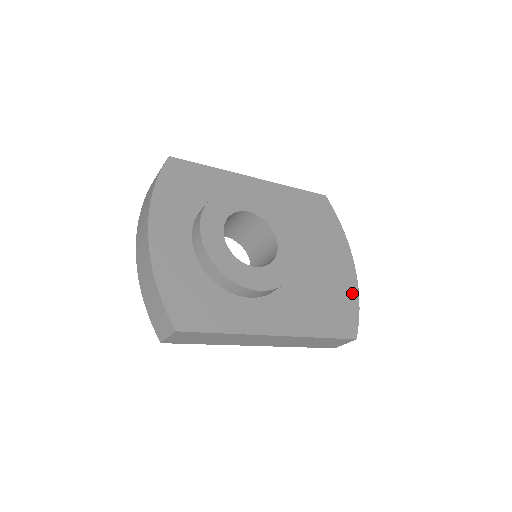
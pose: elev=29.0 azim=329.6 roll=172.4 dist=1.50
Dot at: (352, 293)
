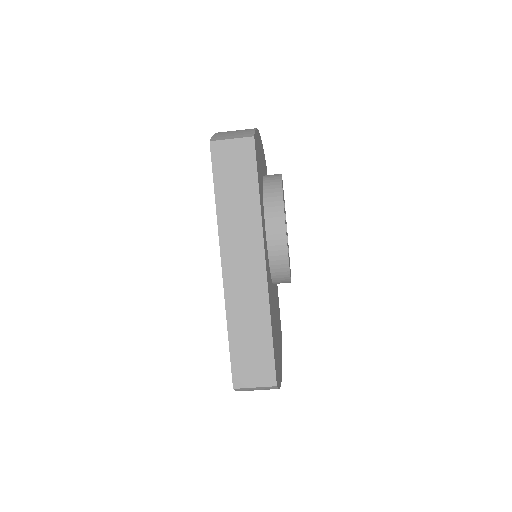
Dot at: occluded
